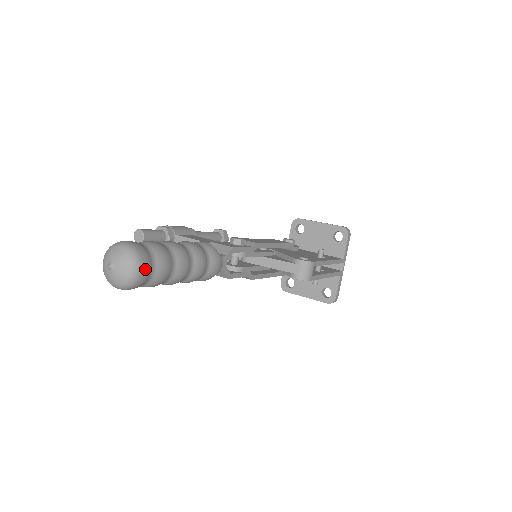
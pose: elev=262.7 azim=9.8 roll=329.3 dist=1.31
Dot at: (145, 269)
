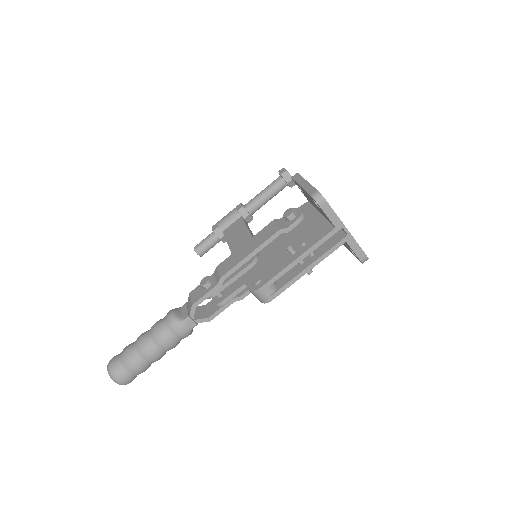
Dot at: (122, 379)
